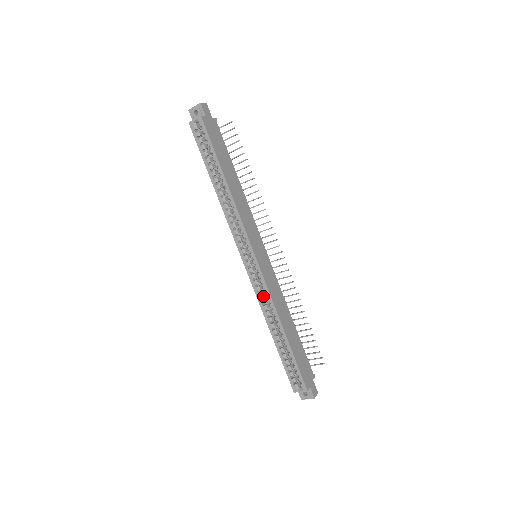
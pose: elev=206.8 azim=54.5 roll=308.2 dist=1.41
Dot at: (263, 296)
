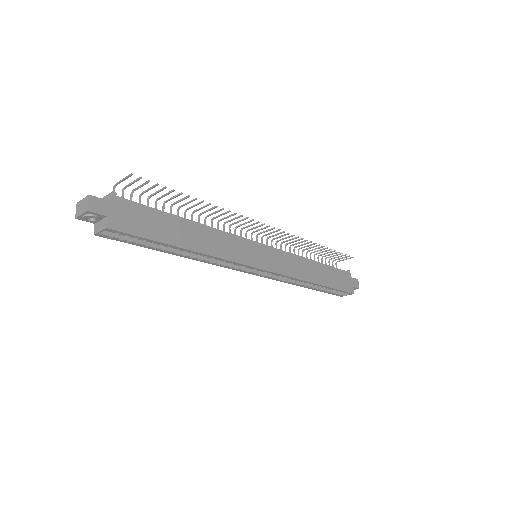
Dot at: (284, 277)
